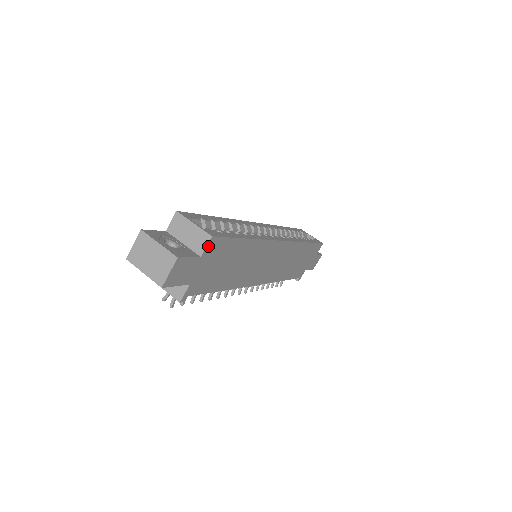
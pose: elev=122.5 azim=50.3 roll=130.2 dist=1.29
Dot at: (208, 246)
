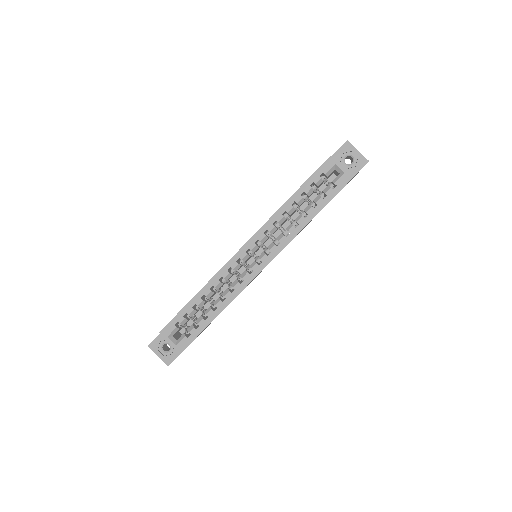
Dot at: occluded
